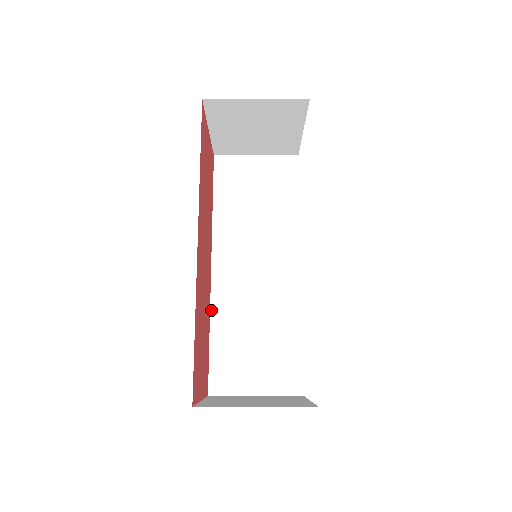
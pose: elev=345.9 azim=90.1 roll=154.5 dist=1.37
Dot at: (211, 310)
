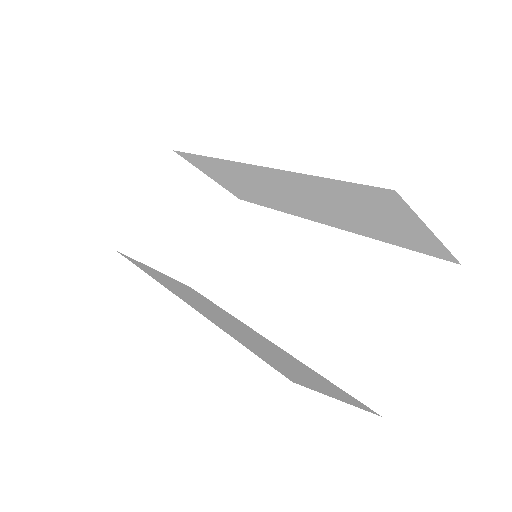
Dot at: (208, 318)
